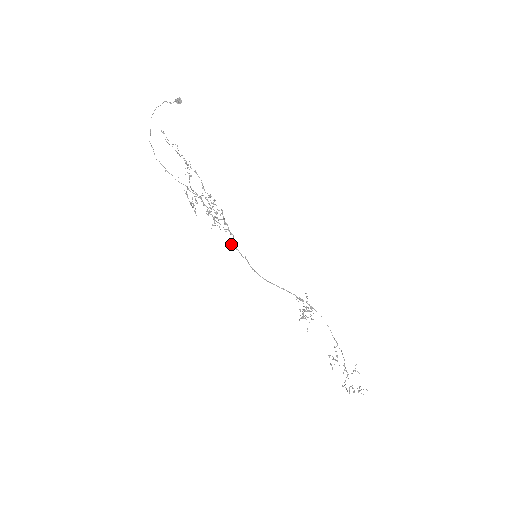
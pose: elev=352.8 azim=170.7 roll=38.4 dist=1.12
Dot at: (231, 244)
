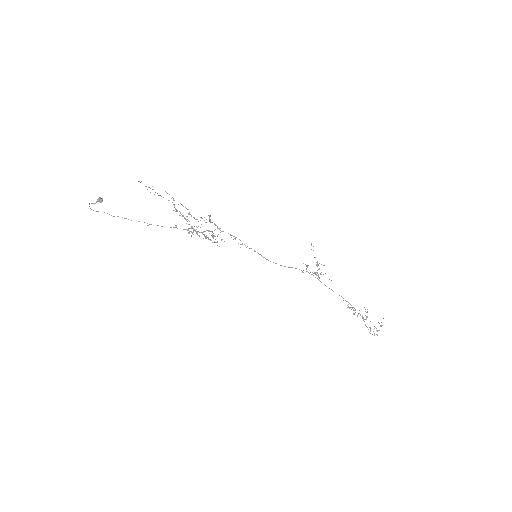
Dot at: occluded
